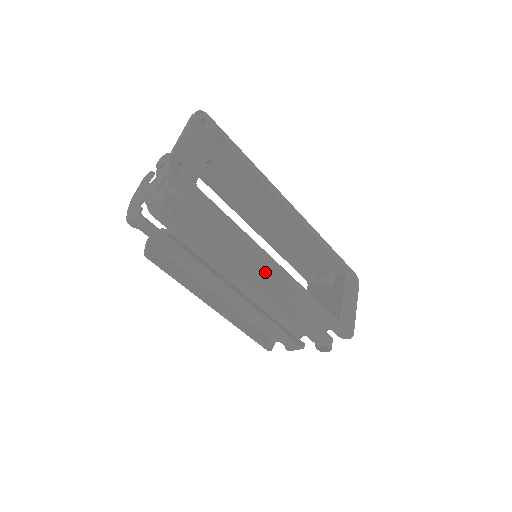
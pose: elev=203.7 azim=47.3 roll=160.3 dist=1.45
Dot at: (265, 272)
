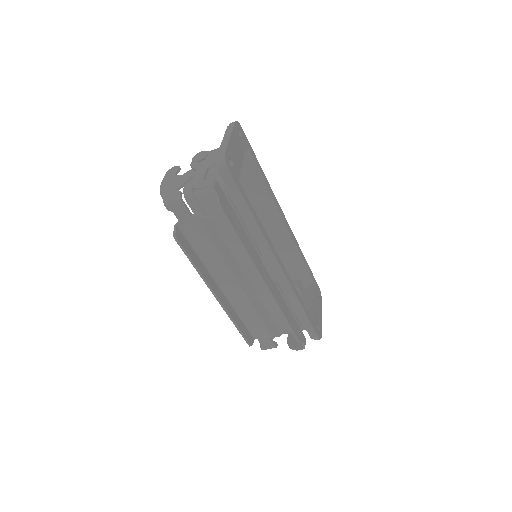
Dot at: (270, 268)
